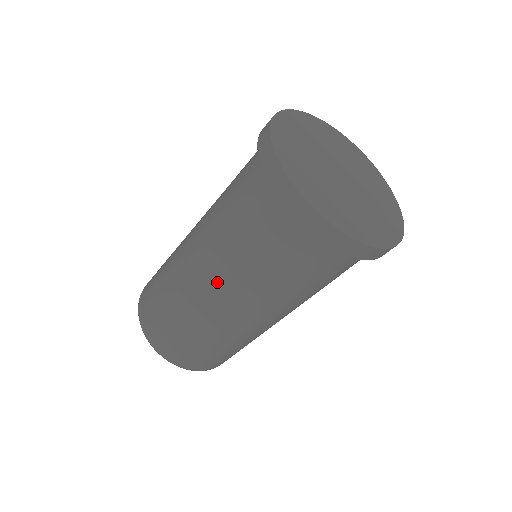
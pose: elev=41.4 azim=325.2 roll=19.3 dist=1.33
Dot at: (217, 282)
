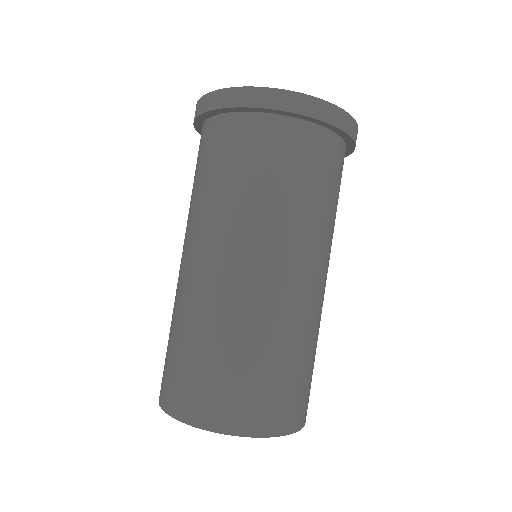
Dot at: (184, 246)
